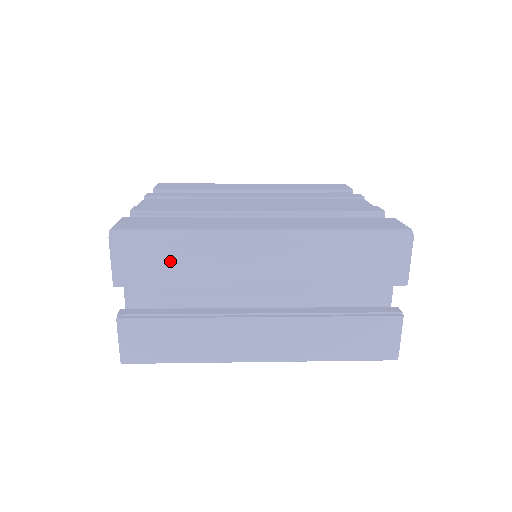
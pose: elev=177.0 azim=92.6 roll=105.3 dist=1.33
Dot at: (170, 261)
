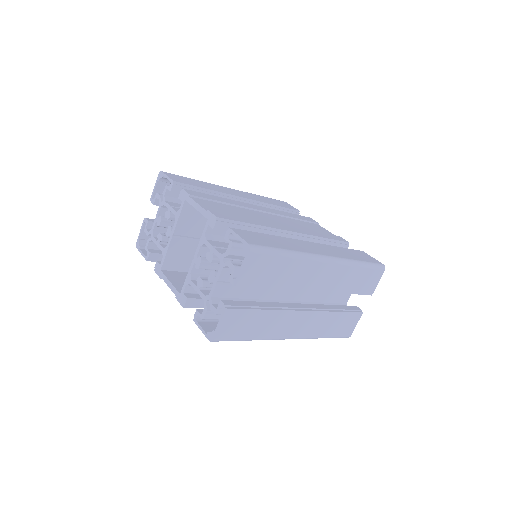
Dot at: (276, 271)
